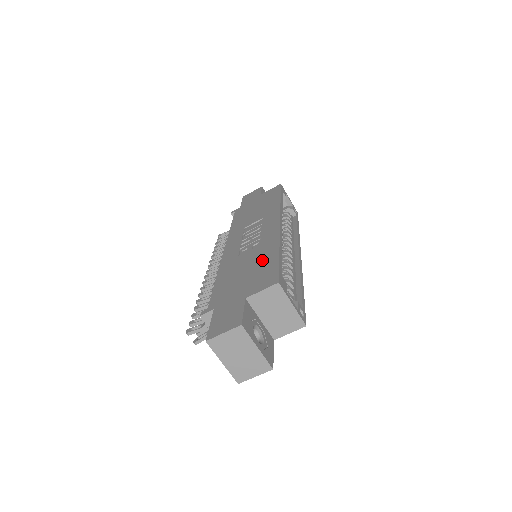
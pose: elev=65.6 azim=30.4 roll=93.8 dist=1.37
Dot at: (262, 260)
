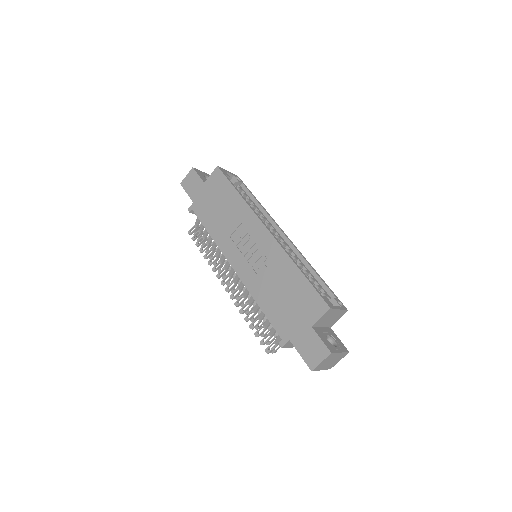
Dot at: (292, 283)
